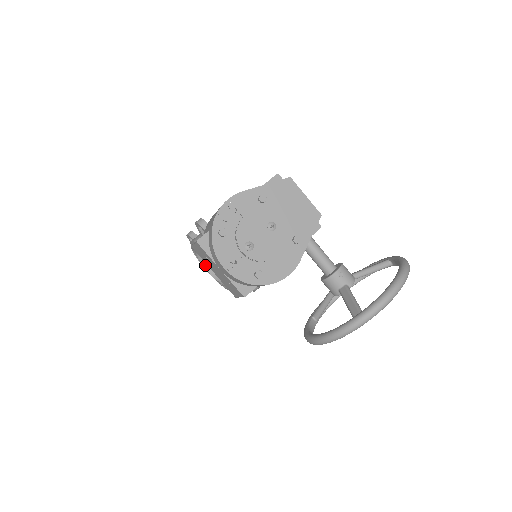
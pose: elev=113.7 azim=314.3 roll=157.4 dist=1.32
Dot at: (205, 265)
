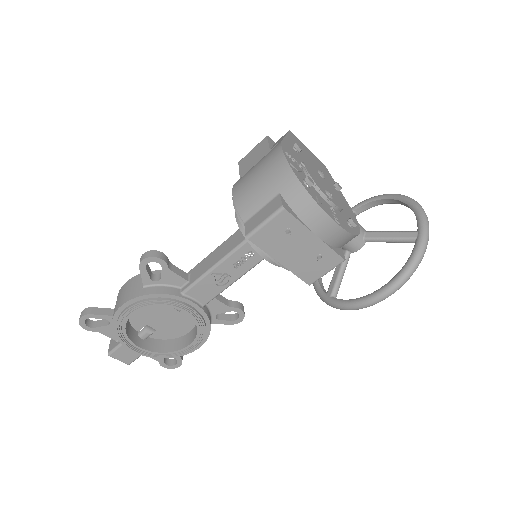
Dot at: (135, 342)
